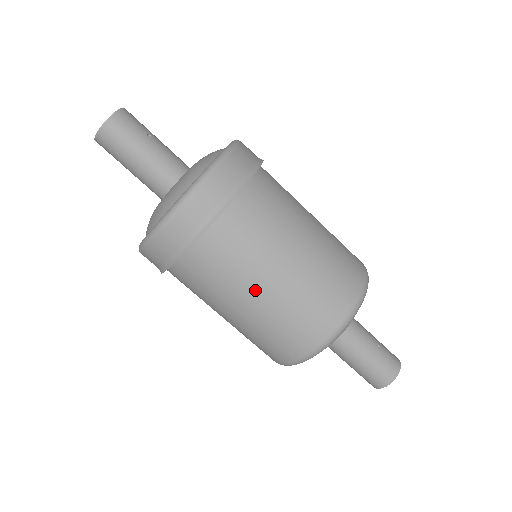
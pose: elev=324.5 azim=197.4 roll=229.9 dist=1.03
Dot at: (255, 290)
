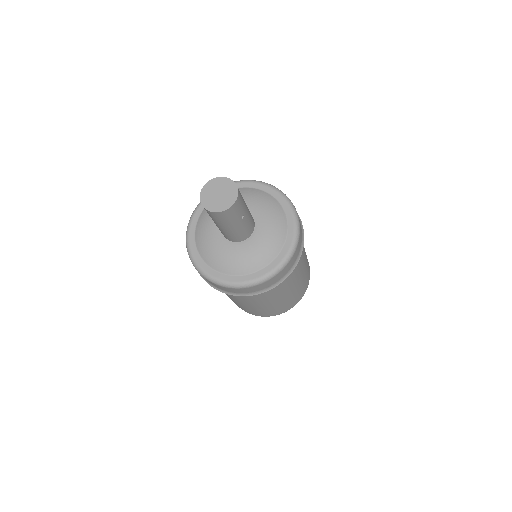
Dot at: (243, 303)
